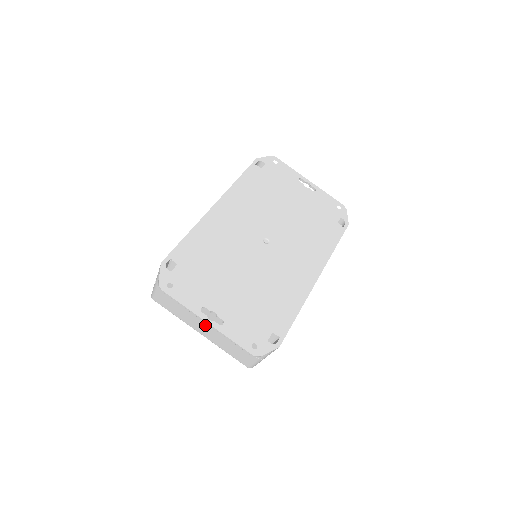
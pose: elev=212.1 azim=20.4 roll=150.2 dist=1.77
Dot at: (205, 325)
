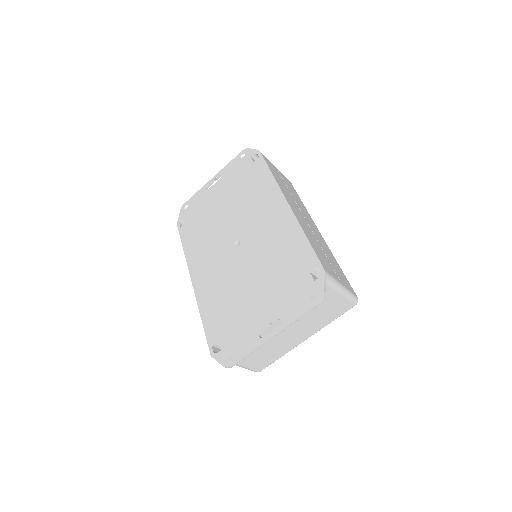
Dot at: (292, 334)
